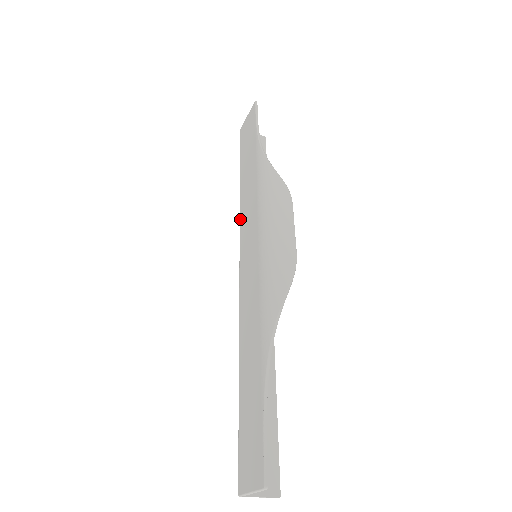
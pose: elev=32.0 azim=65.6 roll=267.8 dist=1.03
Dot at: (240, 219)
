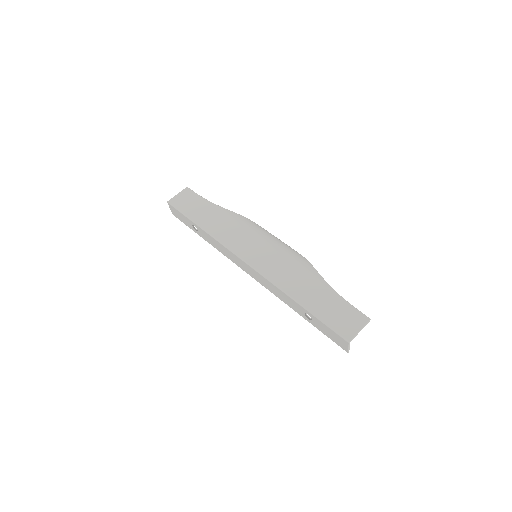
Dot at: (222, 242)
